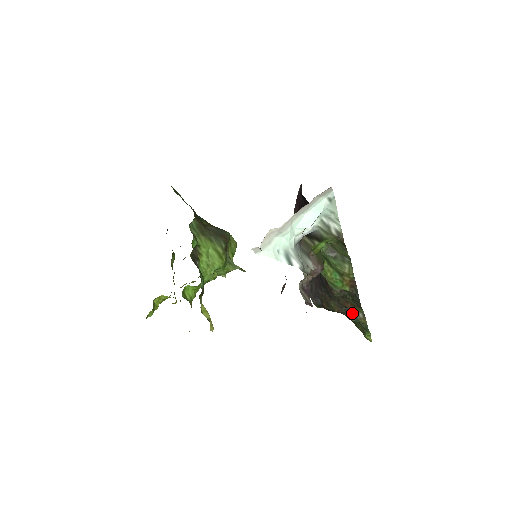
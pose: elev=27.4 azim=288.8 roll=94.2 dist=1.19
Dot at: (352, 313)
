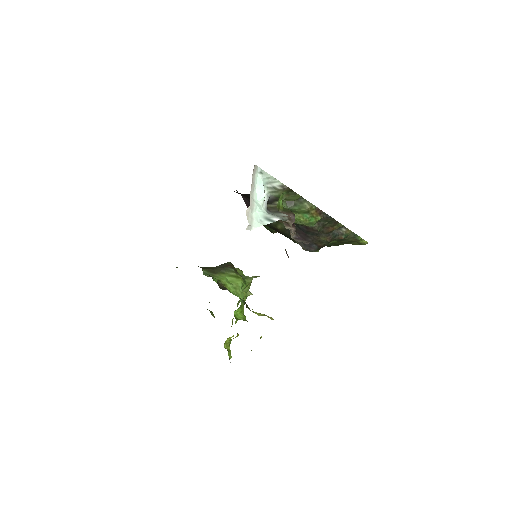
Dot at: (338, 233)
